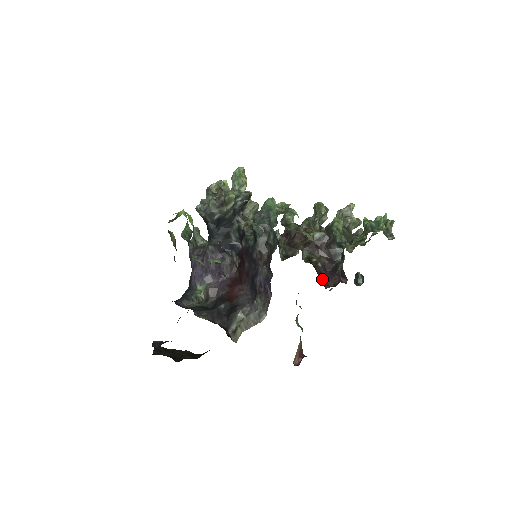
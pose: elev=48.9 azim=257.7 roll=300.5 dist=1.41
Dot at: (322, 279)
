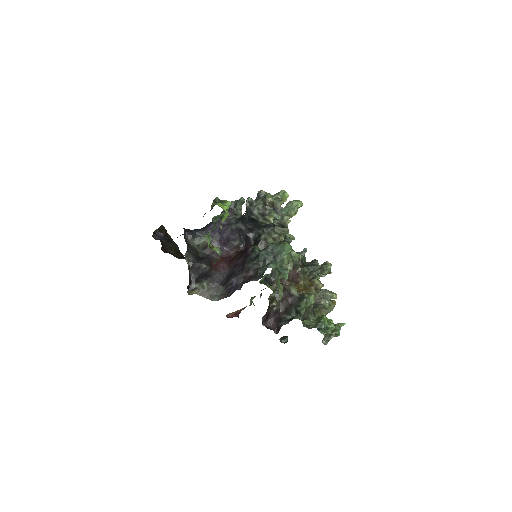
Dot at: (266, 318)
